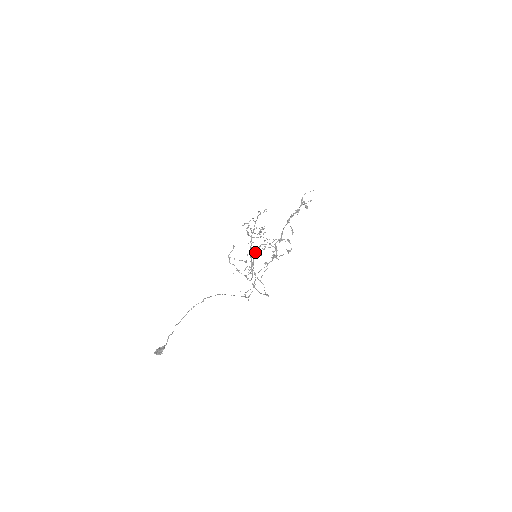
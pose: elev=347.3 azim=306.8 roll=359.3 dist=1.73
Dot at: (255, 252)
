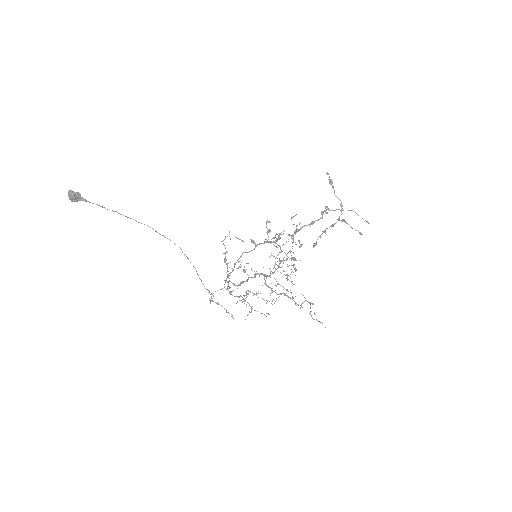
Dot at: occluded
